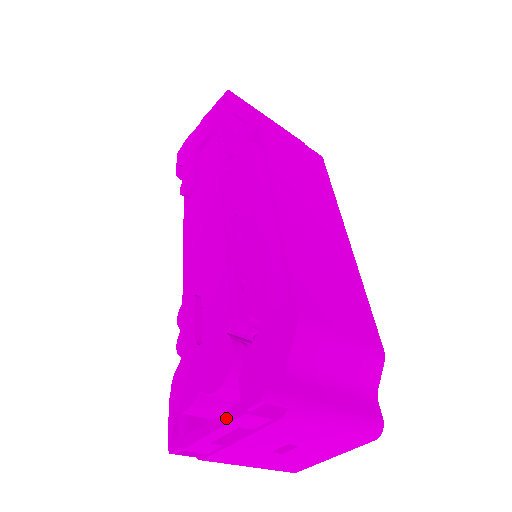
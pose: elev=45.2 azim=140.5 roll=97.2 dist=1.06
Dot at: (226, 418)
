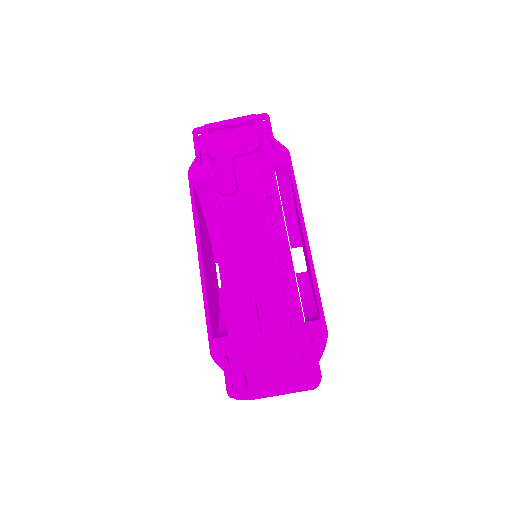
Dot at: (290, 386)
